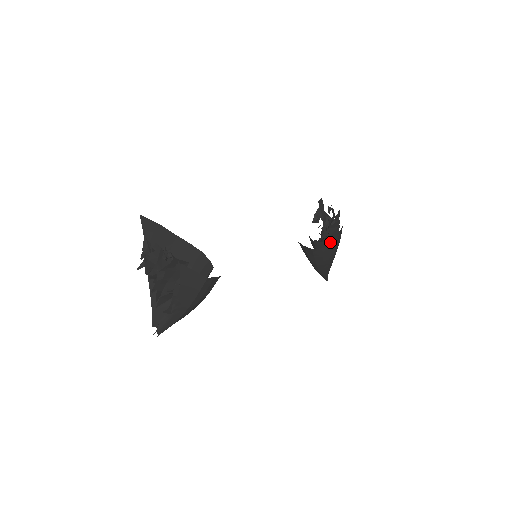
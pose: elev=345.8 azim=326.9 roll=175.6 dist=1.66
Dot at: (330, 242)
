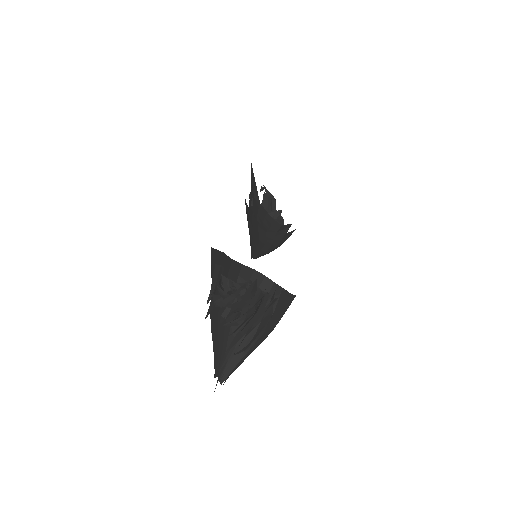
Dot at: occluded
